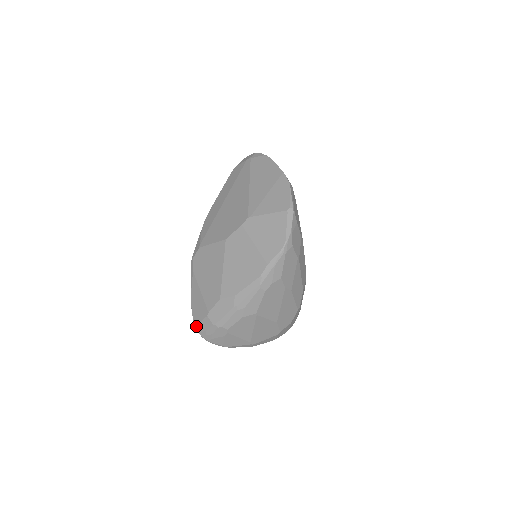
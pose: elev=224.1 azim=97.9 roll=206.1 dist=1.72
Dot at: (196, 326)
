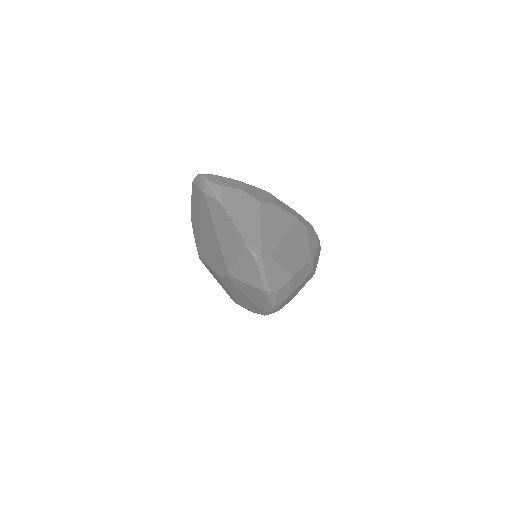
Dot at: occluded
